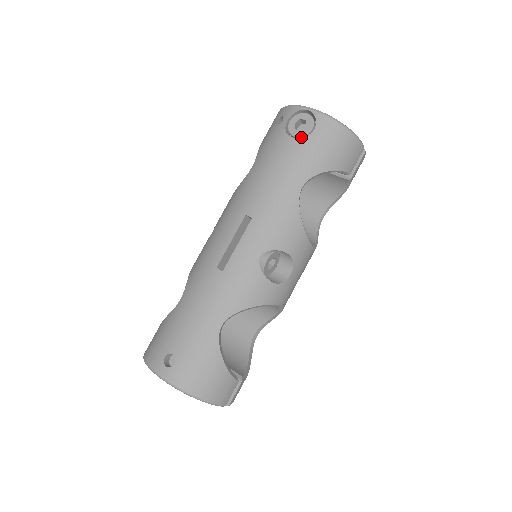
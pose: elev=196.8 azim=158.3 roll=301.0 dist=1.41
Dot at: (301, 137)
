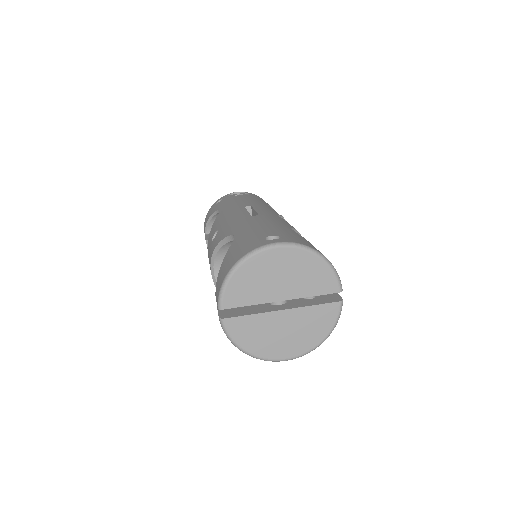
Dot at: occluded
